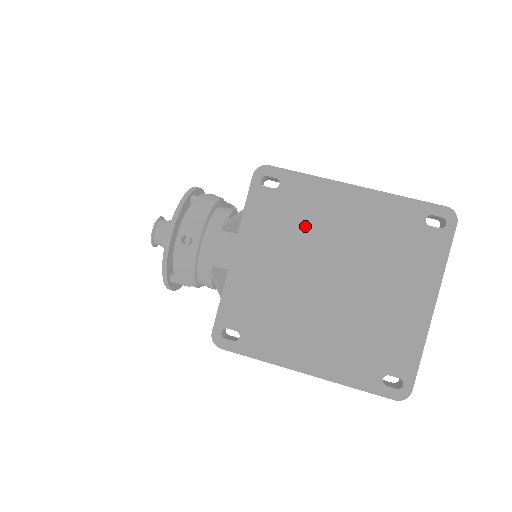
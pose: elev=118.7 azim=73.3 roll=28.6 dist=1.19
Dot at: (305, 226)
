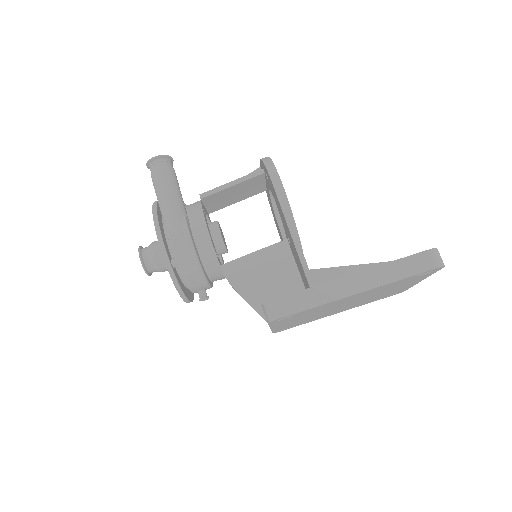
Dot at: occluded
